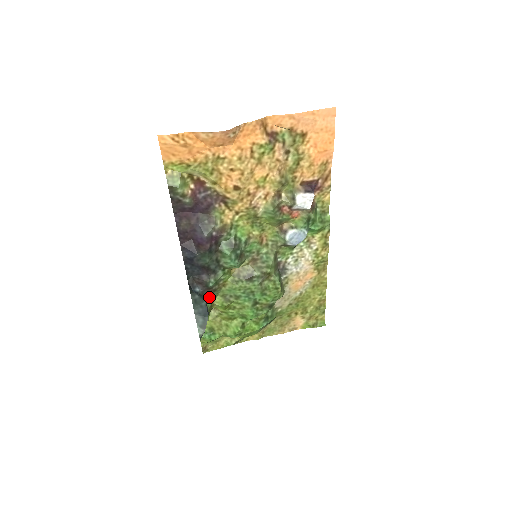
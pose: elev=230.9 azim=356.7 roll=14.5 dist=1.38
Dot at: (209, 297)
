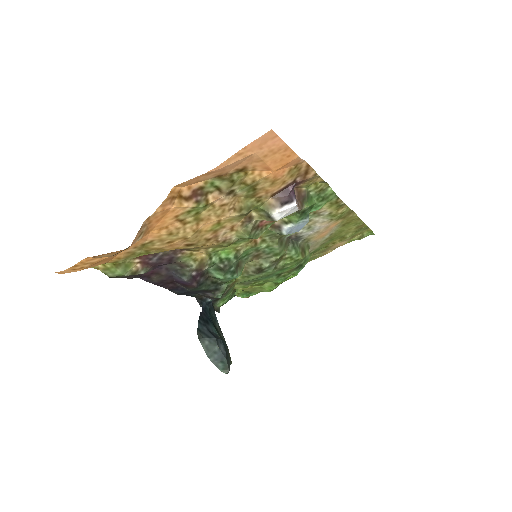
Dot at: (226, 295)
